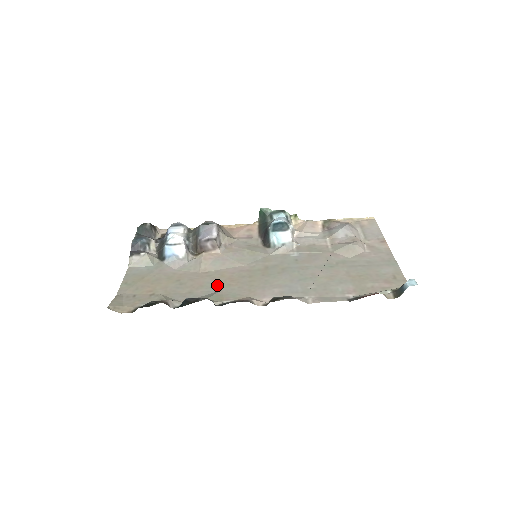
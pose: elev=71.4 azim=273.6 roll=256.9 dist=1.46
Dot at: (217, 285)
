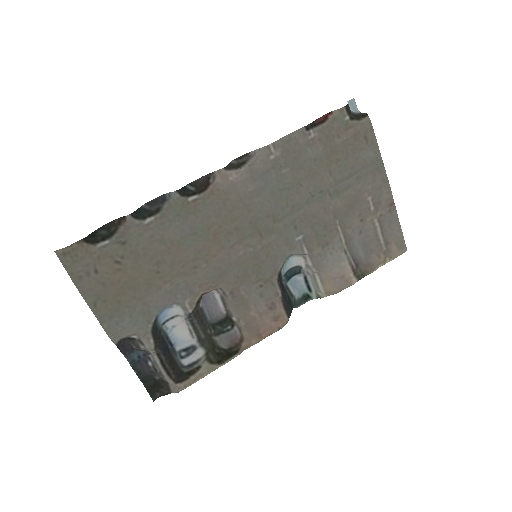
Dot at: (196, 236)
